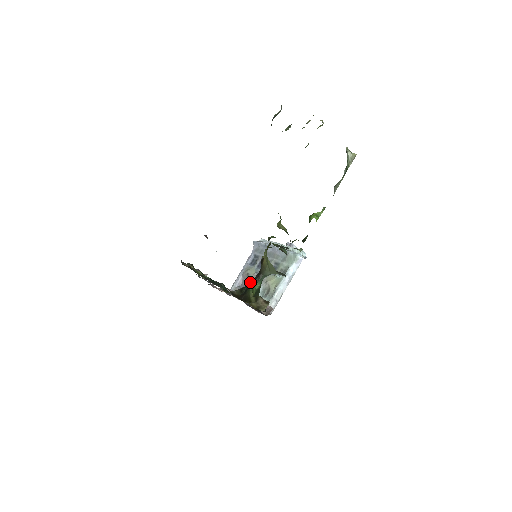
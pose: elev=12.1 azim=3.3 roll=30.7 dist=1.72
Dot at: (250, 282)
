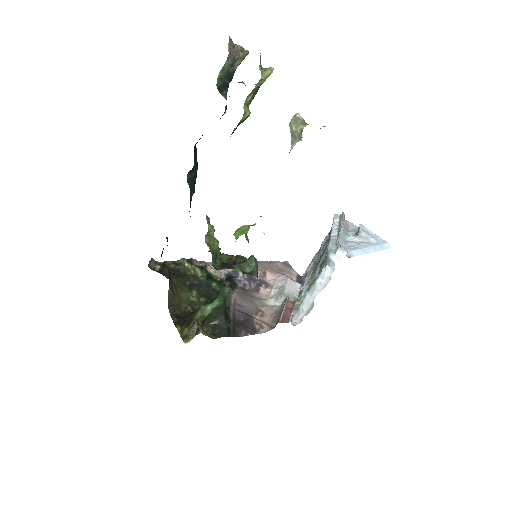
Dot at: occluded
